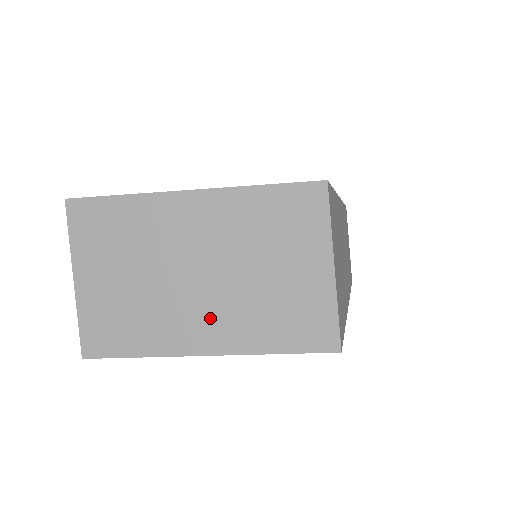
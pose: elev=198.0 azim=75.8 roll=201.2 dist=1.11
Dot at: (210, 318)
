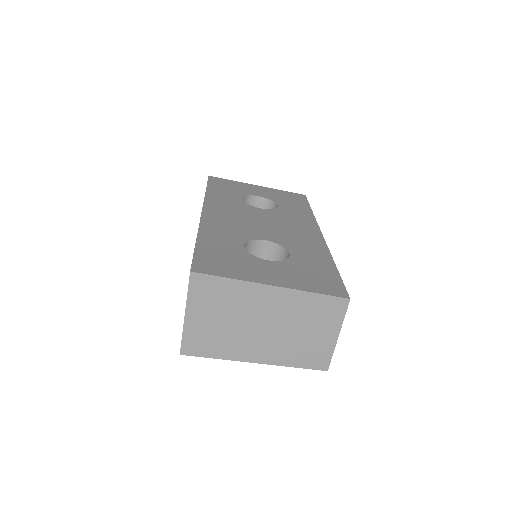
Dot at: (265, 347)
